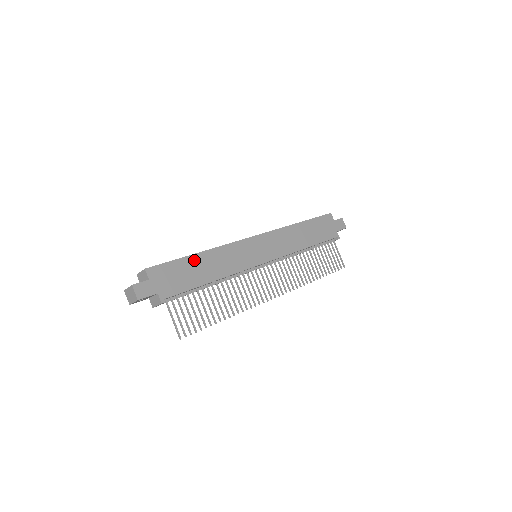
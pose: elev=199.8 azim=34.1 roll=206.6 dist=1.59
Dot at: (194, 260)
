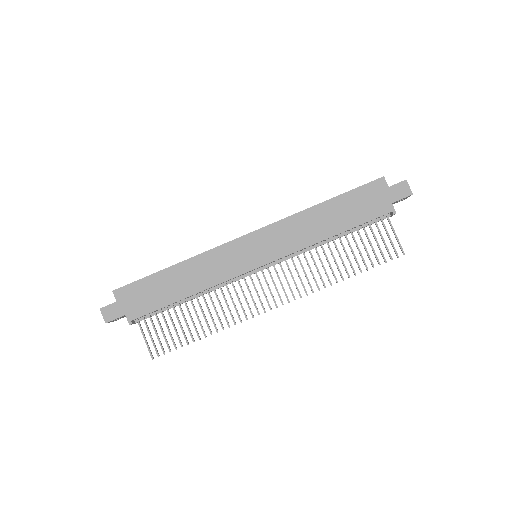
Dot at: (166, 275)
